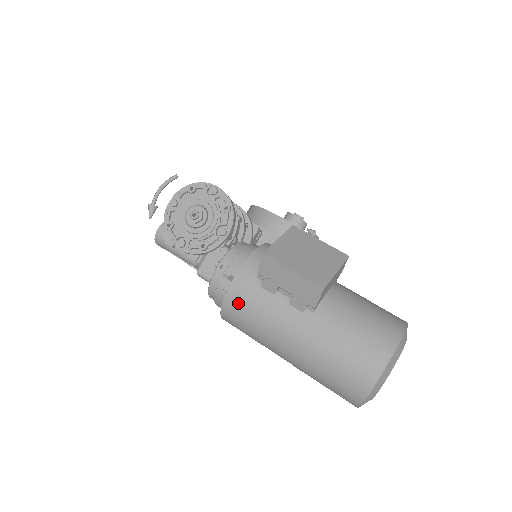
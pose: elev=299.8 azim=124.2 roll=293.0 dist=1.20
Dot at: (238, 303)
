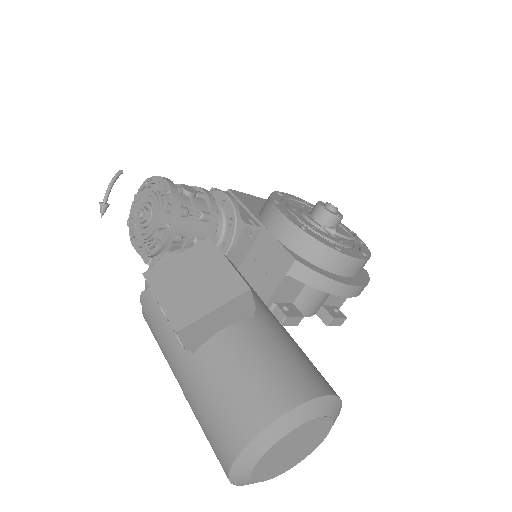
Dot at: (148, 321)
